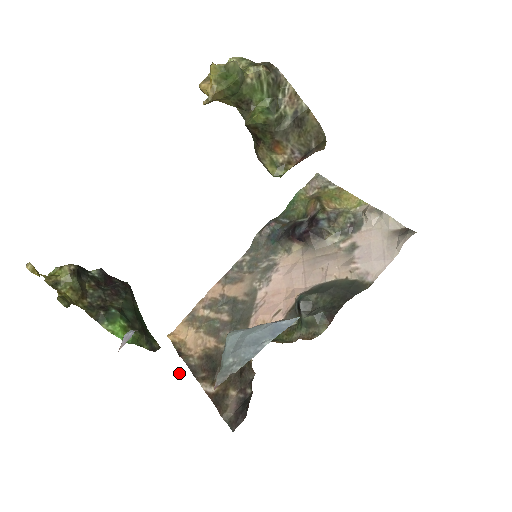
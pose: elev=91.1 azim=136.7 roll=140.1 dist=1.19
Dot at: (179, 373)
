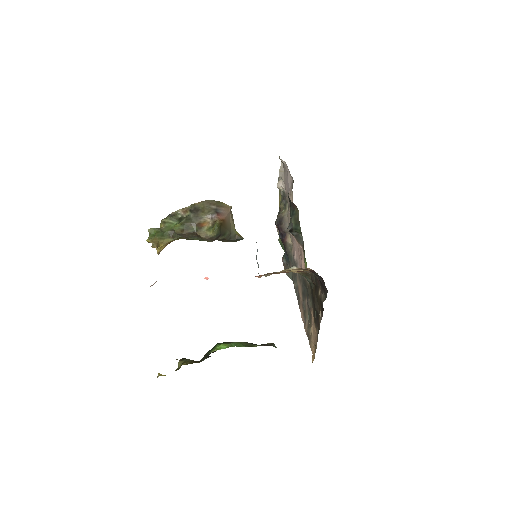
Dot at: occluded
